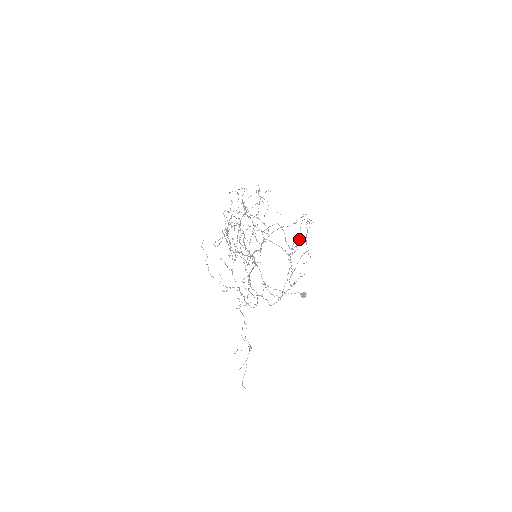
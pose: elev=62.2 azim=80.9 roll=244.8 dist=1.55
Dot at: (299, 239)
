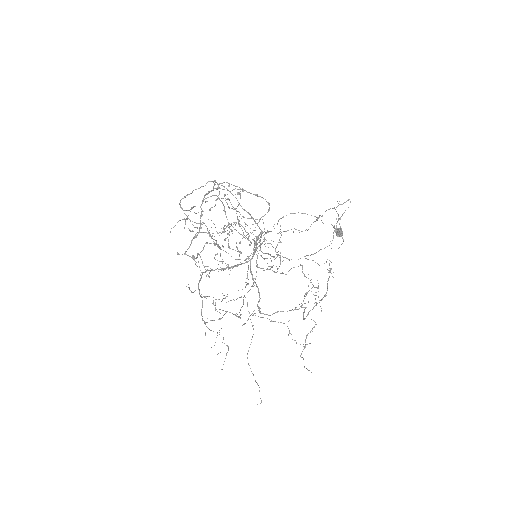
Dot at: occluded
